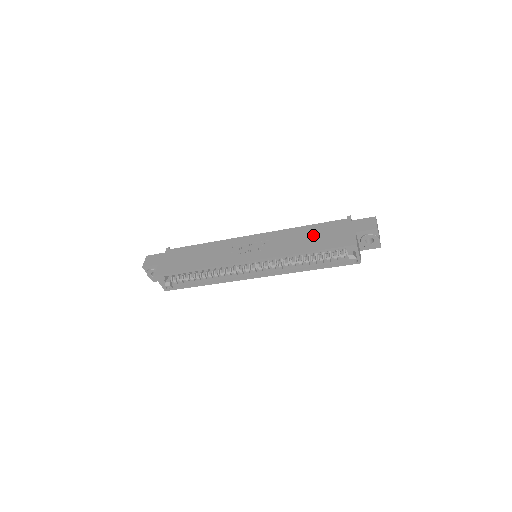
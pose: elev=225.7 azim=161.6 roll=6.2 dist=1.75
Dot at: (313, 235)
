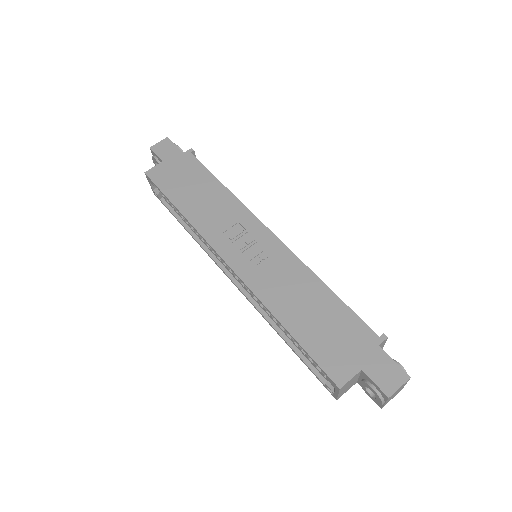
Dot at: (318, 312)
